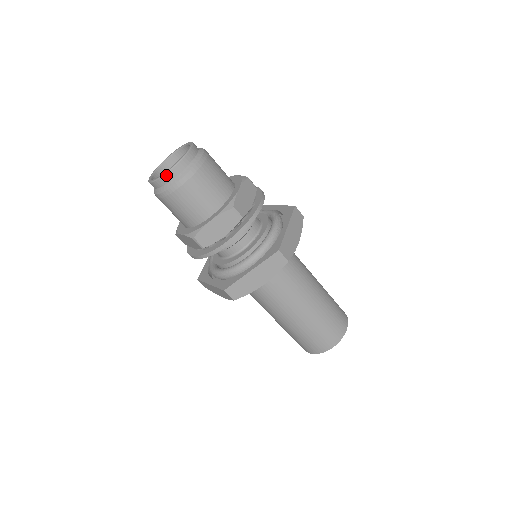
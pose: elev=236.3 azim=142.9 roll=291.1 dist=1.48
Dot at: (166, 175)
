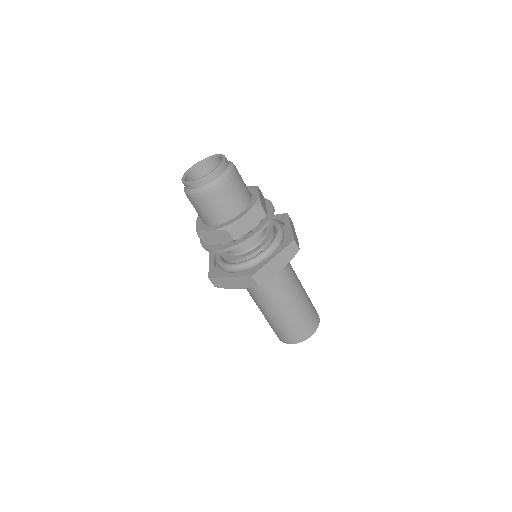
Dot at: (189, 184)
